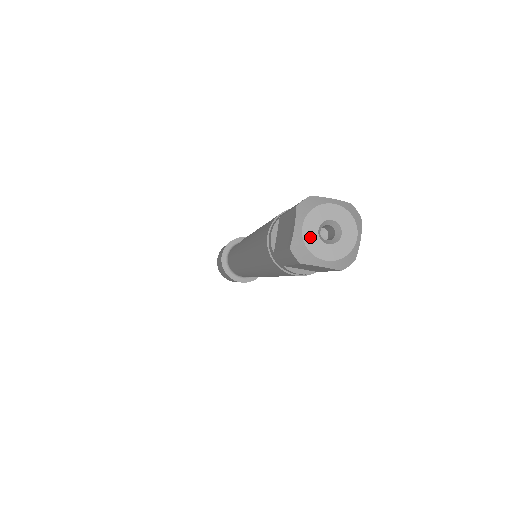
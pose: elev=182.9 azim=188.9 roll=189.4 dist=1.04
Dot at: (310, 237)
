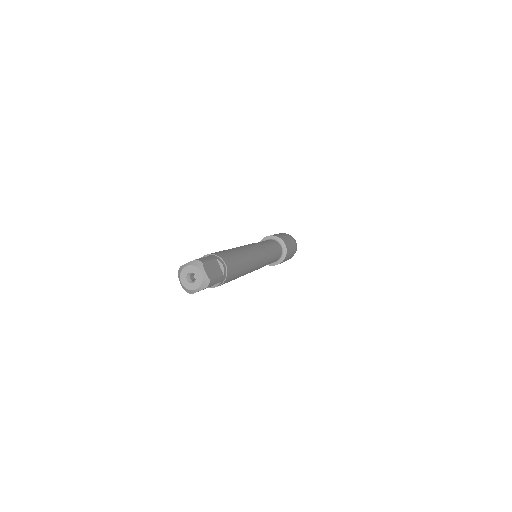
Dot at: (186, 284)
